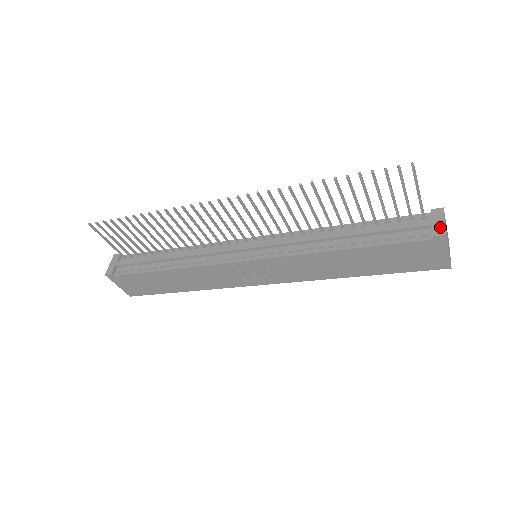
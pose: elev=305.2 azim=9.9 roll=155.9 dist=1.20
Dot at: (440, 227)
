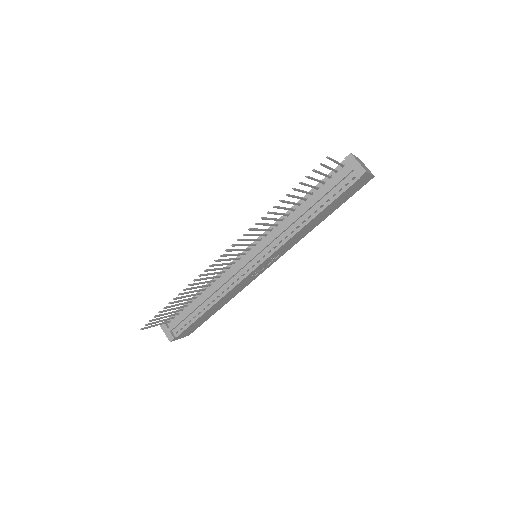
Dot at: (359, 168)
